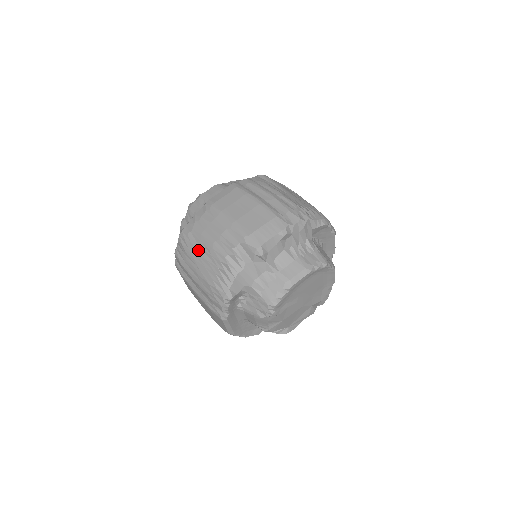
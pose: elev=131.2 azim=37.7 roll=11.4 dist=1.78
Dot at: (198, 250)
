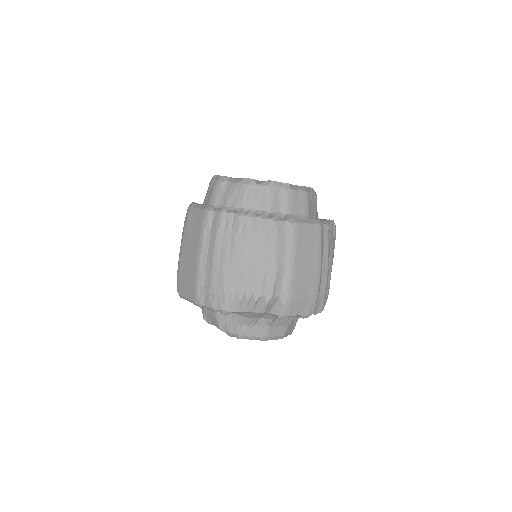
Dot at: (247, 256)
